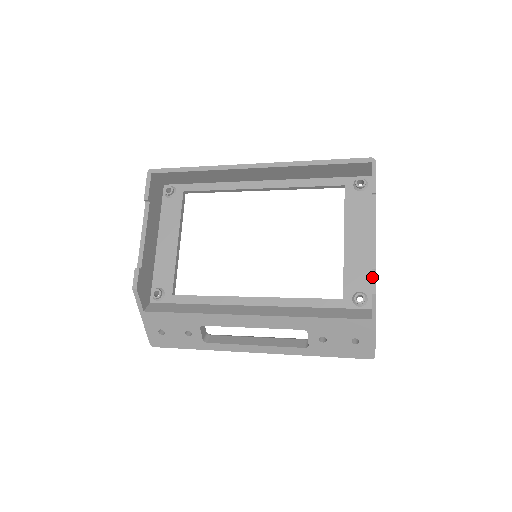
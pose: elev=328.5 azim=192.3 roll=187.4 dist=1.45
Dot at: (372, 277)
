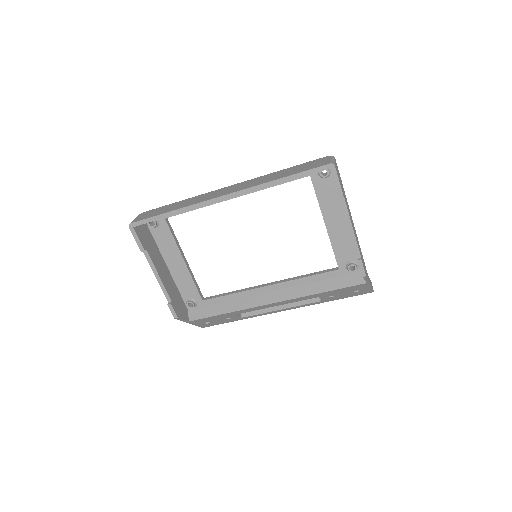
Dot at: (360, 265)
